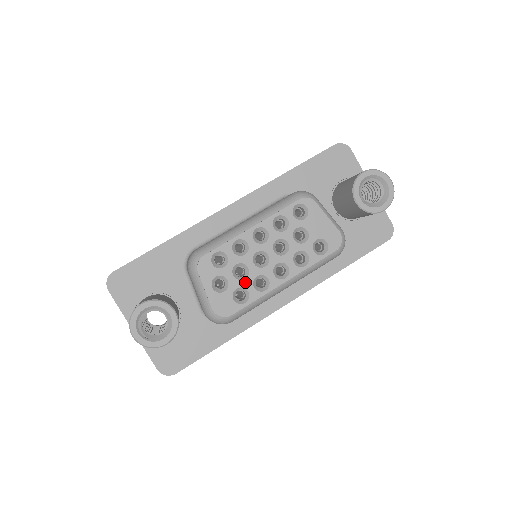
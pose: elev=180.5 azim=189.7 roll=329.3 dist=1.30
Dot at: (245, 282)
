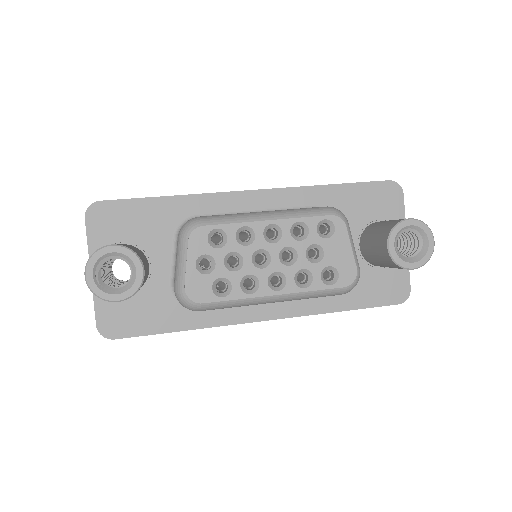
Dot at: (233, 275)
